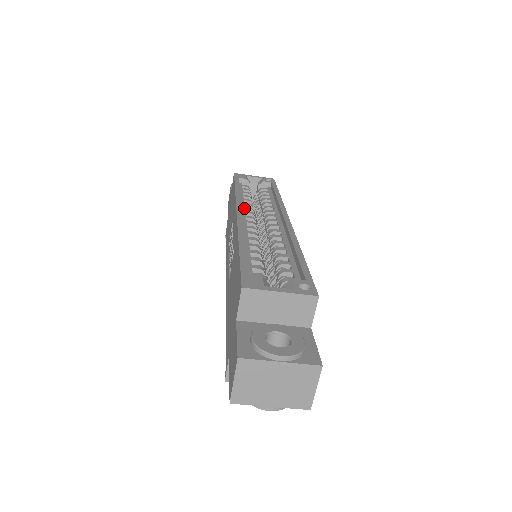
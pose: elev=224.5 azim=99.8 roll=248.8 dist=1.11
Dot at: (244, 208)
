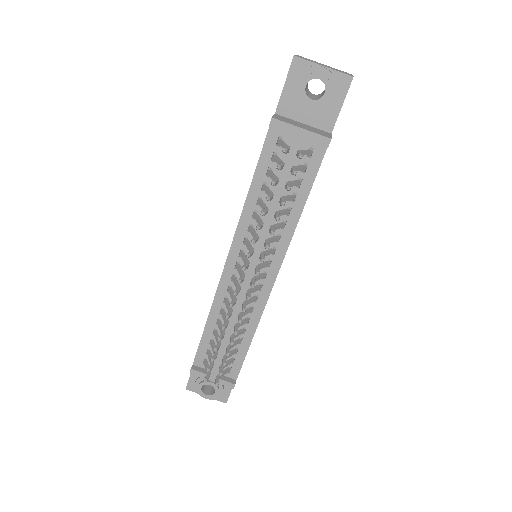
Dot at: occluded
